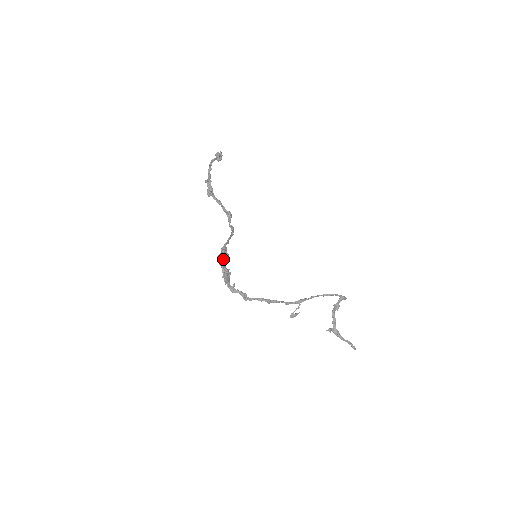
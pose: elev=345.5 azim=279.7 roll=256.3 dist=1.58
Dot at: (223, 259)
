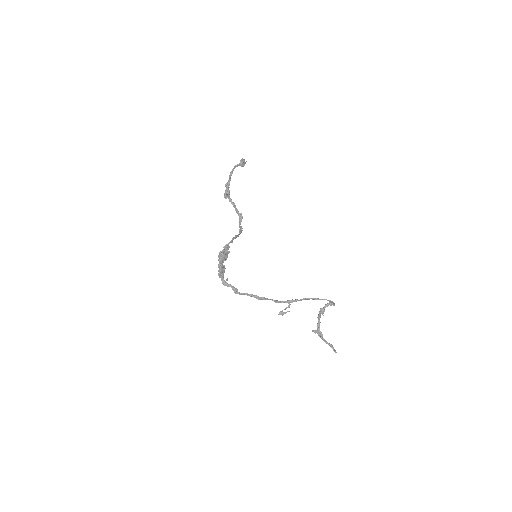
Dot at: (222, 256)
